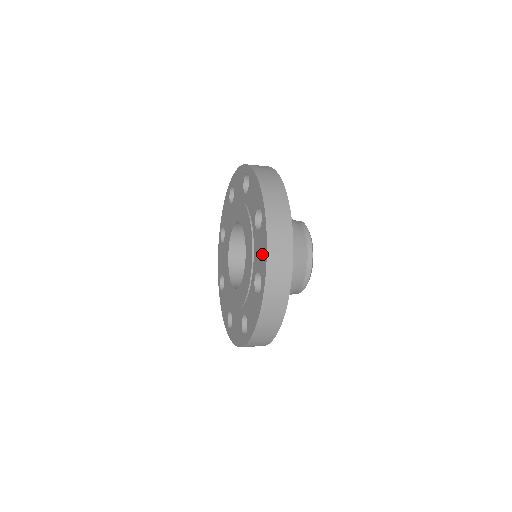
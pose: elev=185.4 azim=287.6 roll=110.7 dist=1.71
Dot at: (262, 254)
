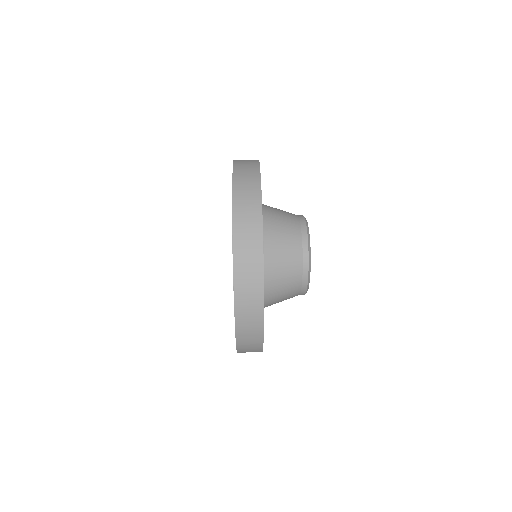
Dot at: occluded
